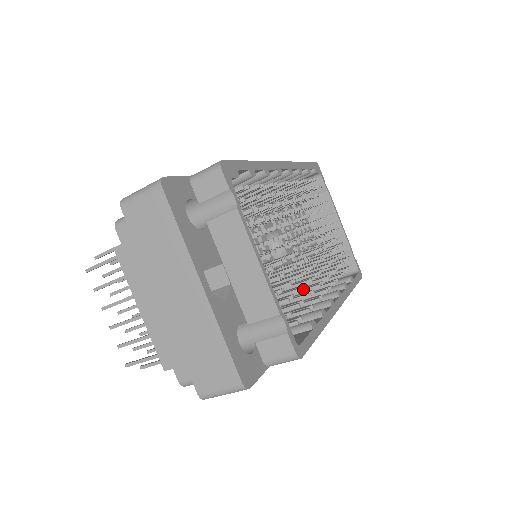
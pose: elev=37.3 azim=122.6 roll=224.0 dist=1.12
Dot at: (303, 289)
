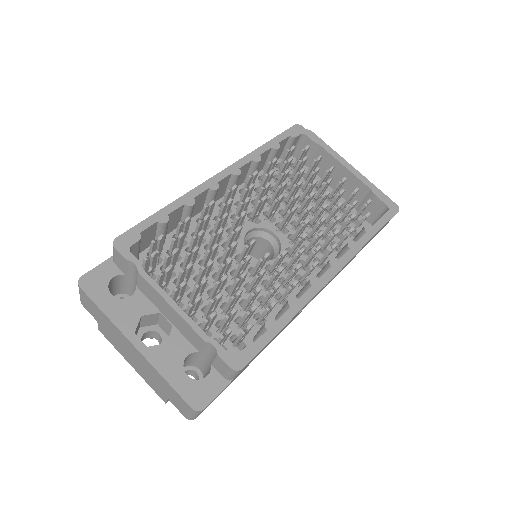
Dot at: (286, 278)
